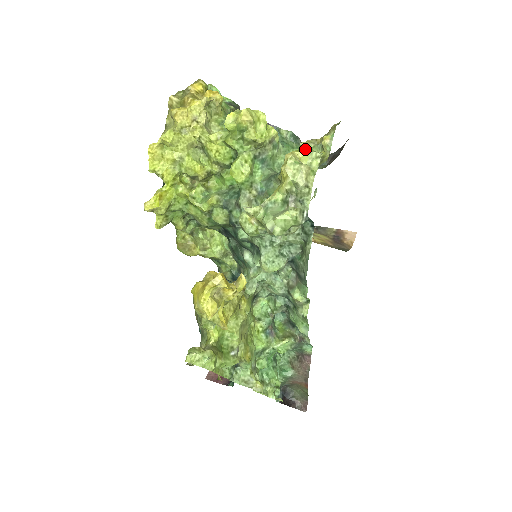
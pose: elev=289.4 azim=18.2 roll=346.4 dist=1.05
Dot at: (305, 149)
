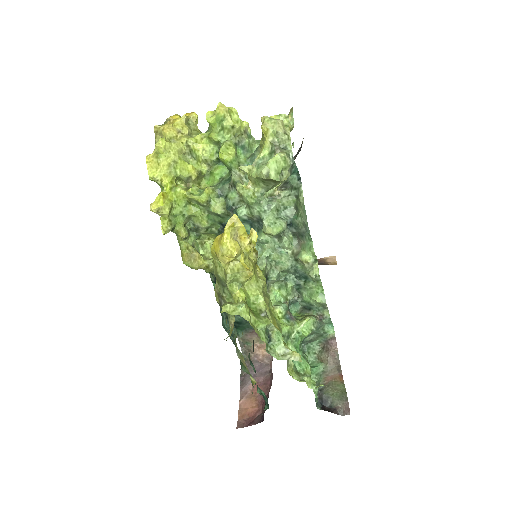
Dot at: occluded
